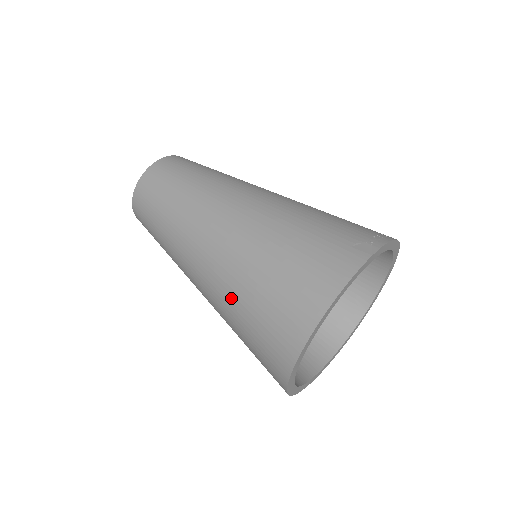
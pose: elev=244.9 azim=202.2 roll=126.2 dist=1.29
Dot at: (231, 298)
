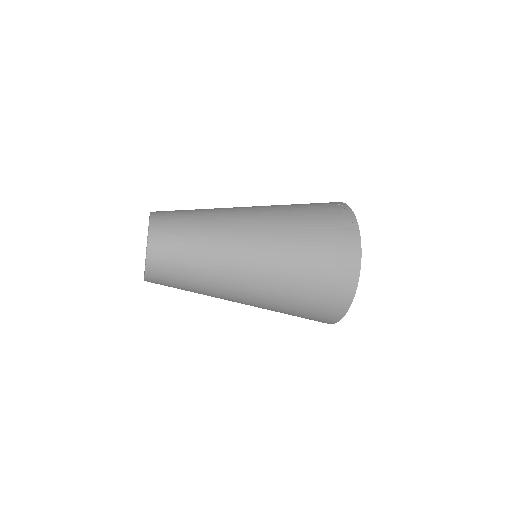
Dot at: (286, 299)
